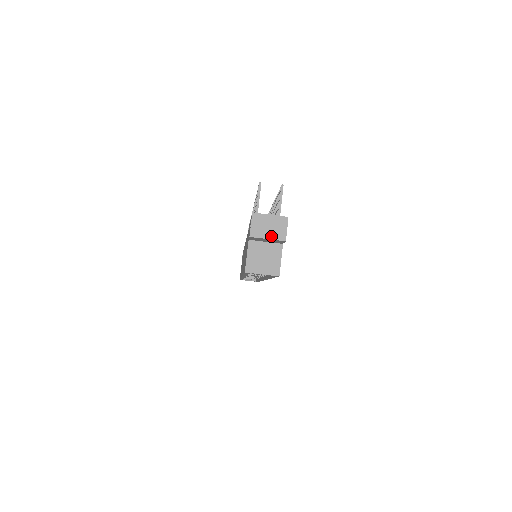
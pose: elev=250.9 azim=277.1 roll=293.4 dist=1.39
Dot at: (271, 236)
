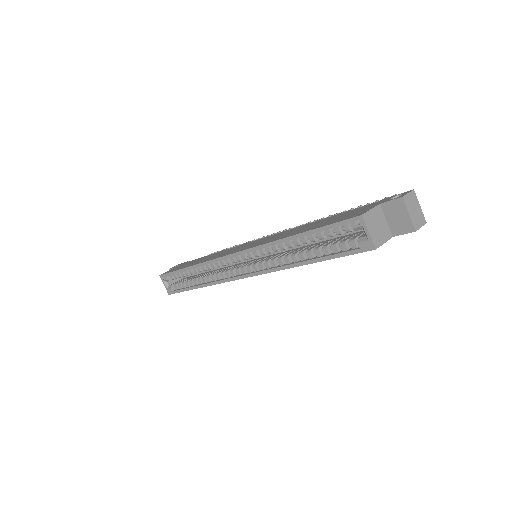
Dot at: (412, 216)
